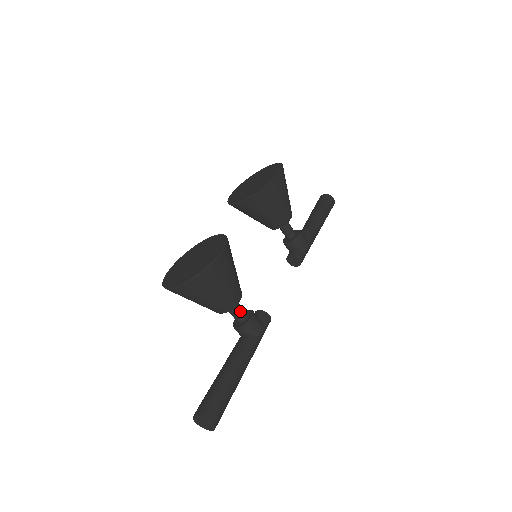
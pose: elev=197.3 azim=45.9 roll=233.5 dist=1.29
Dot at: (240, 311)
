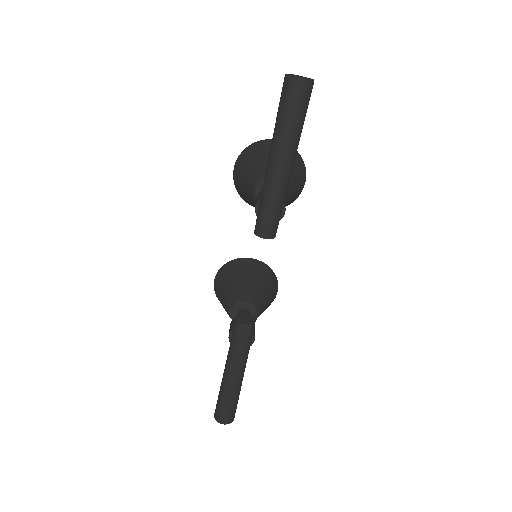
Dot at: occluded
